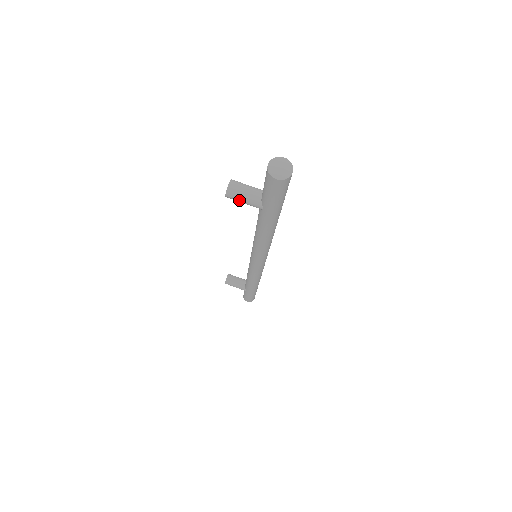
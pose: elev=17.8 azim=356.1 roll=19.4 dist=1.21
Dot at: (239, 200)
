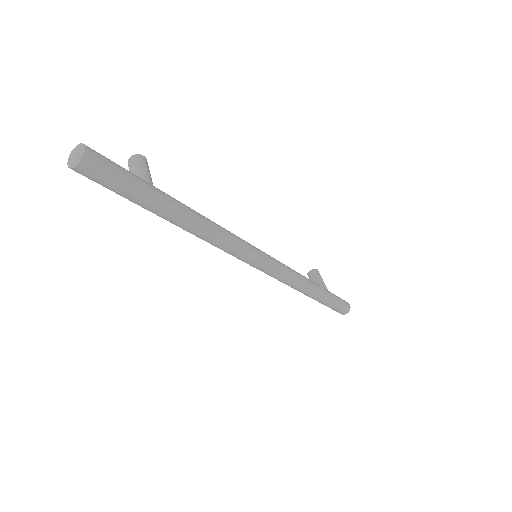
Dot at: occluded
